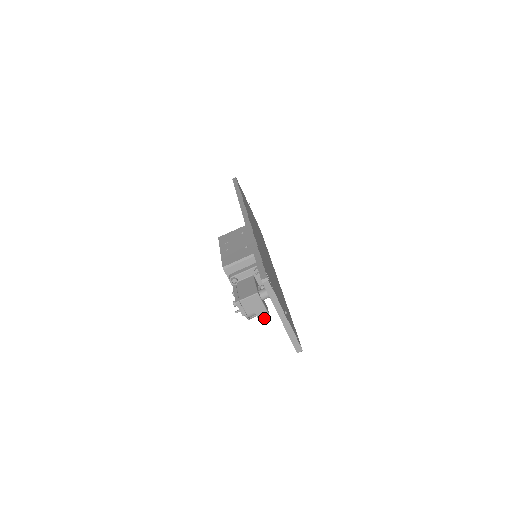
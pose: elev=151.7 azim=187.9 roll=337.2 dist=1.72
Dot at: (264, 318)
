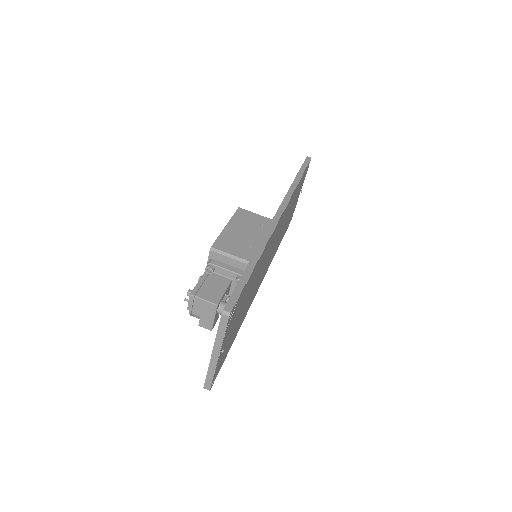
Dot at: (205, 328)
